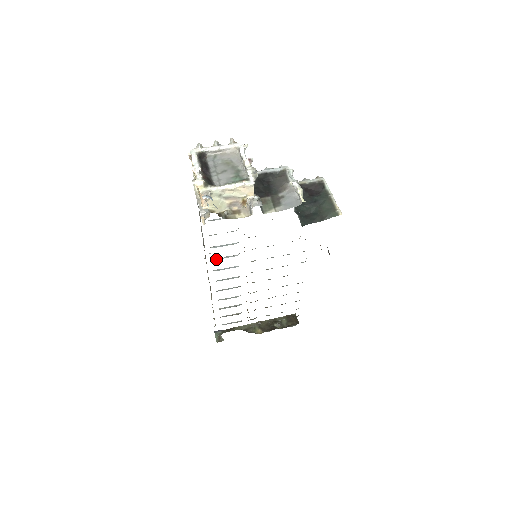
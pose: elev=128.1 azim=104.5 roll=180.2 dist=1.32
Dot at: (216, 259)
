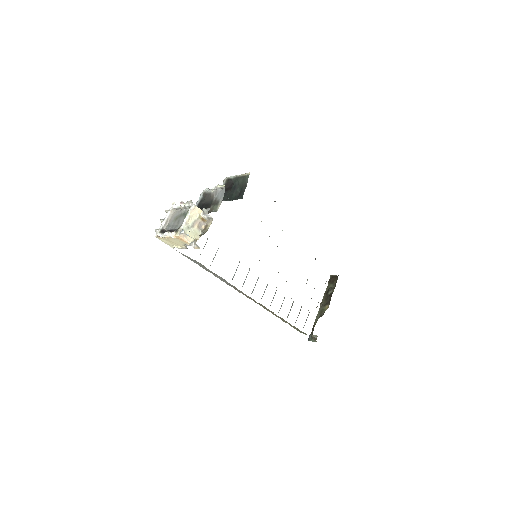
Dot at: occluded
